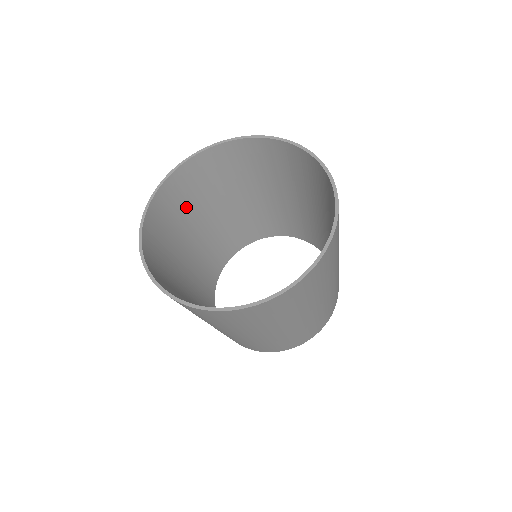
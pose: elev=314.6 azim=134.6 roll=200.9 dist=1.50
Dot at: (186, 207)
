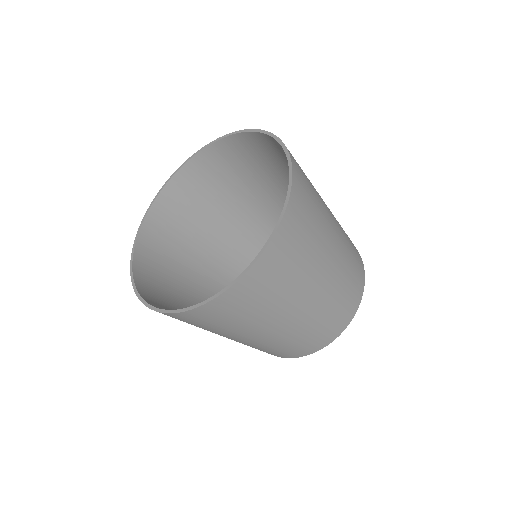
Dot at: (184, 229)
